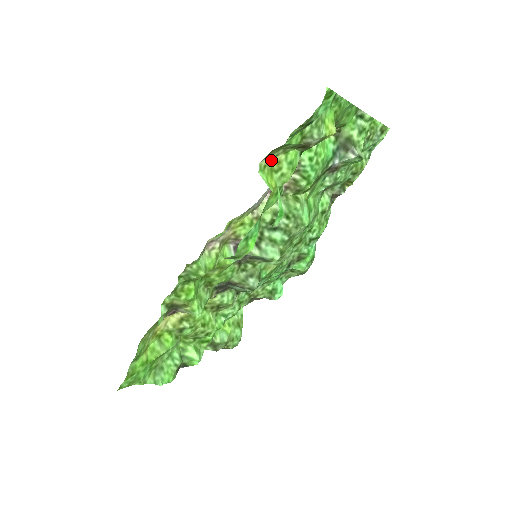
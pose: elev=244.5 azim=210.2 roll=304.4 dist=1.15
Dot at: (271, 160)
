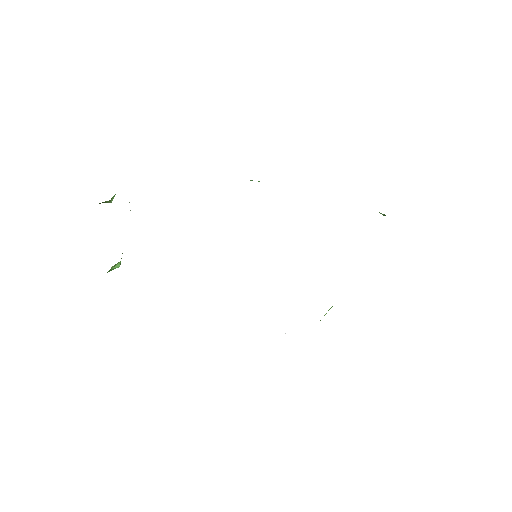
Dot at: occluded
